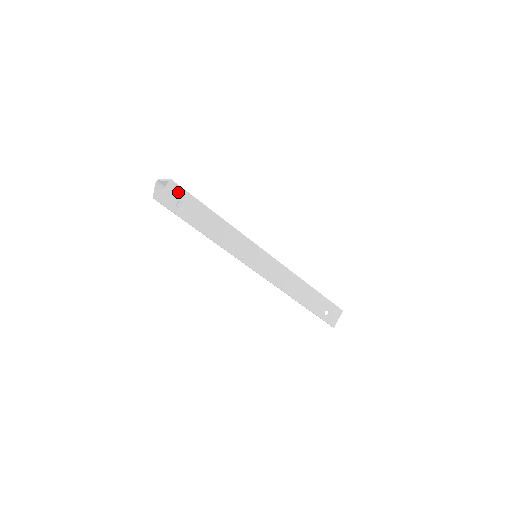
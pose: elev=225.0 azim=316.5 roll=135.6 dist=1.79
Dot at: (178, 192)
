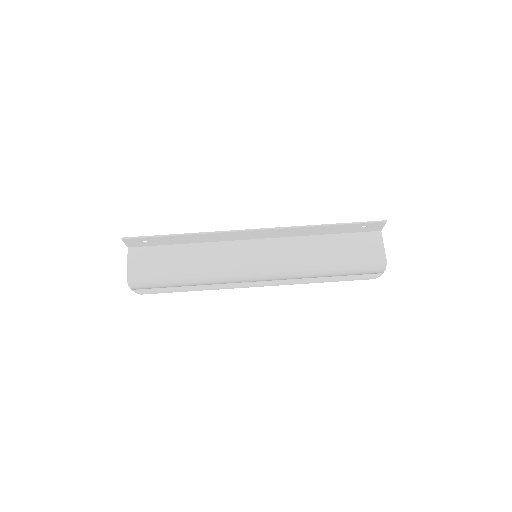
Dot at: (138, 244)
